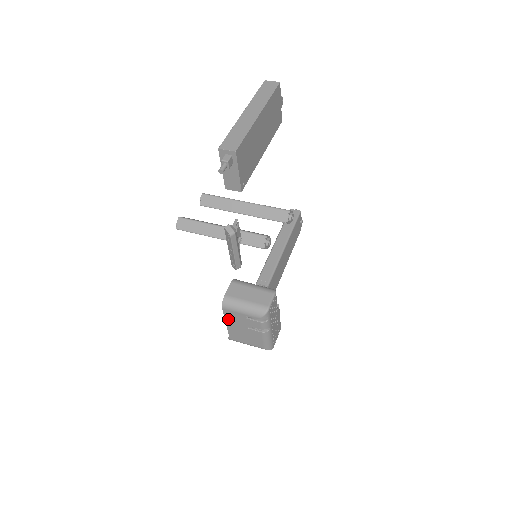
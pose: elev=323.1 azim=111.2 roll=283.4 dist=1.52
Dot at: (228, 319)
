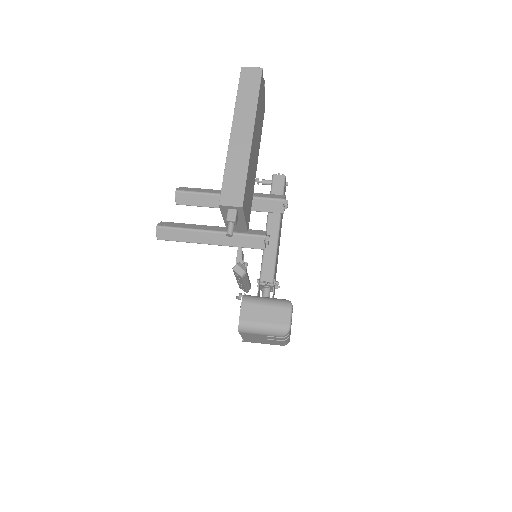
Dot at: (244, 336)
